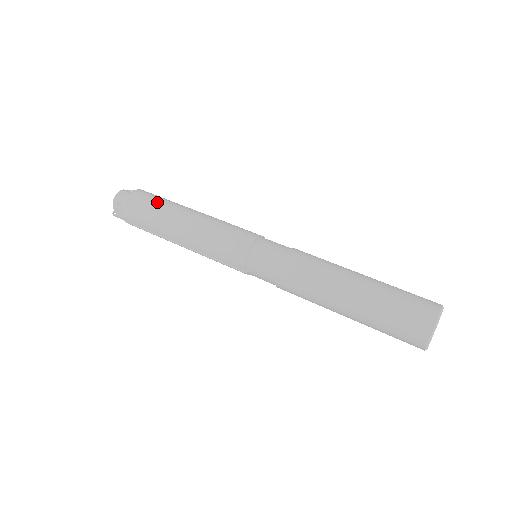
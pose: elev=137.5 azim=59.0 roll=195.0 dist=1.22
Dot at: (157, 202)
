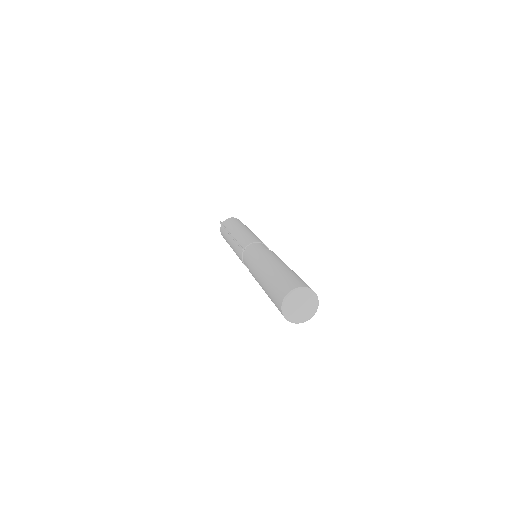
Dot at: (245, 225)
